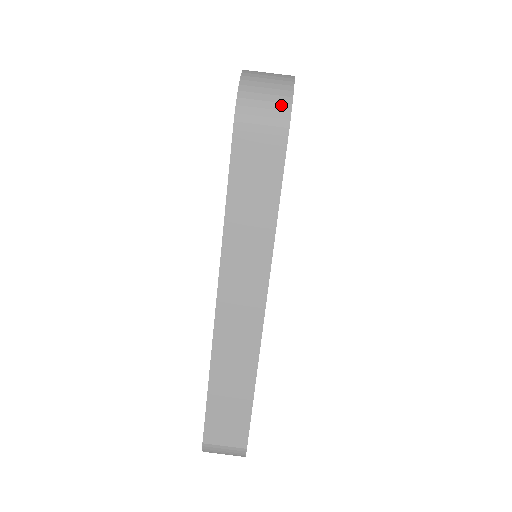
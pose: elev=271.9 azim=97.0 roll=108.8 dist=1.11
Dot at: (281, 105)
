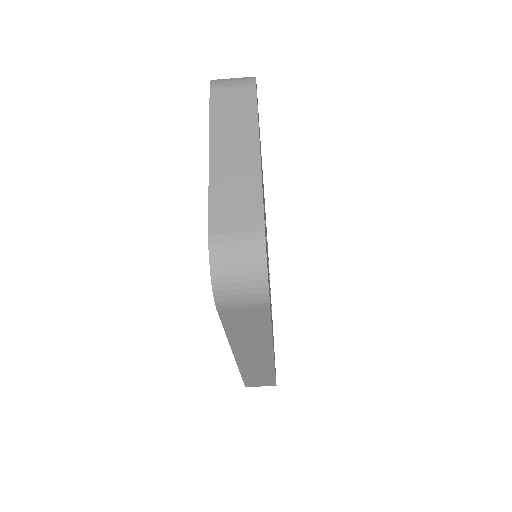
Dot at: (258, 289)
